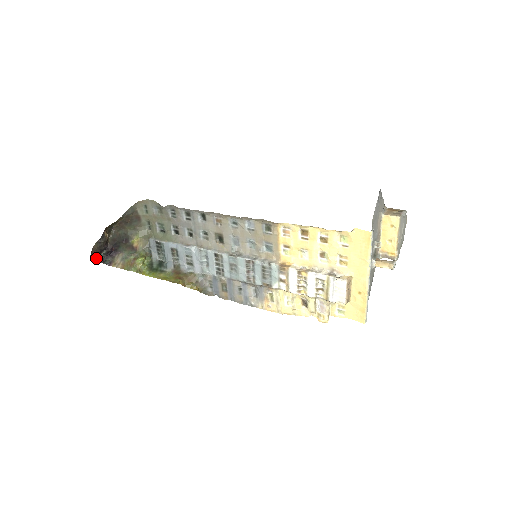
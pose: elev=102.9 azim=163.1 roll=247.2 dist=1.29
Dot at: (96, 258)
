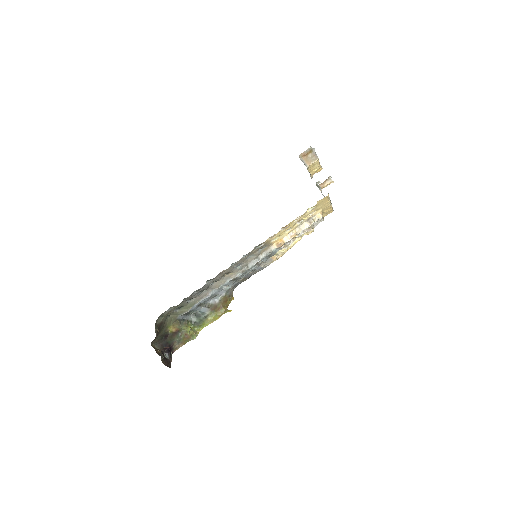
Dot at: (170, 363)
